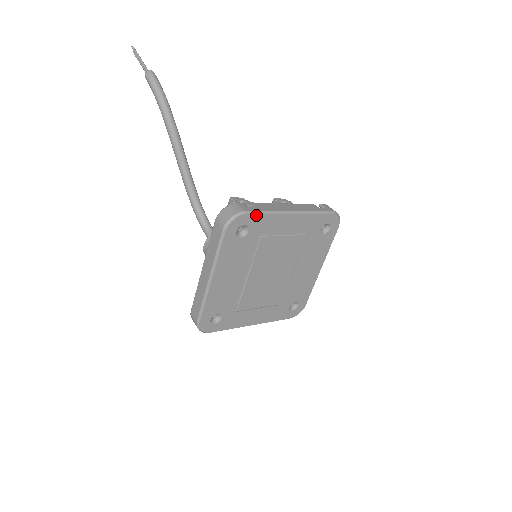
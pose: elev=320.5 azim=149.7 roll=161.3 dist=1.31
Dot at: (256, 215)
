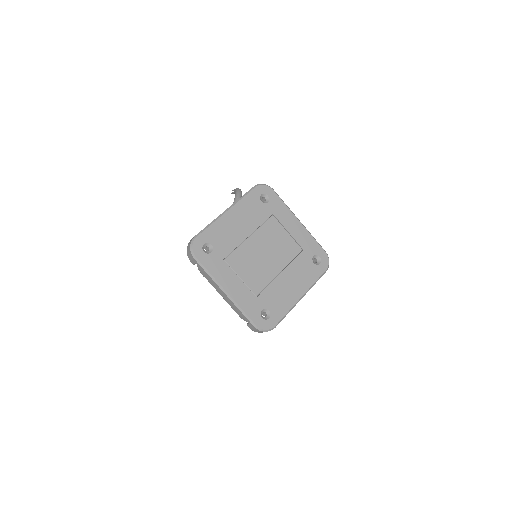
Dot at: (278, 197)
